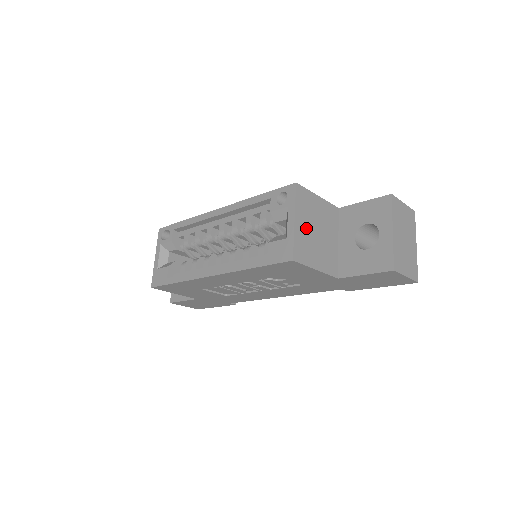
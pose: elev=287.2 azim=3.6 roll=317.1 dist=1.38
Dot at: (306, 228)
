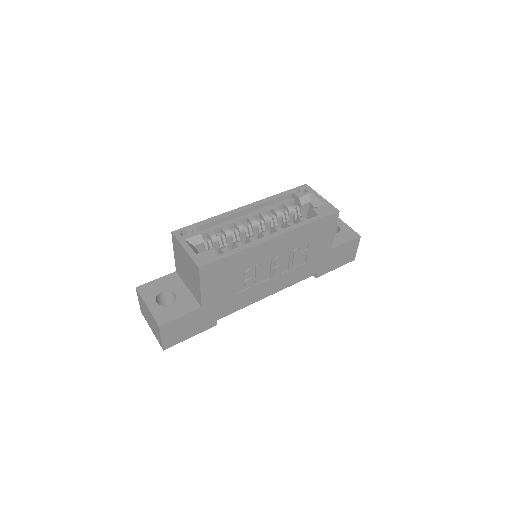
Dot at: occluded
